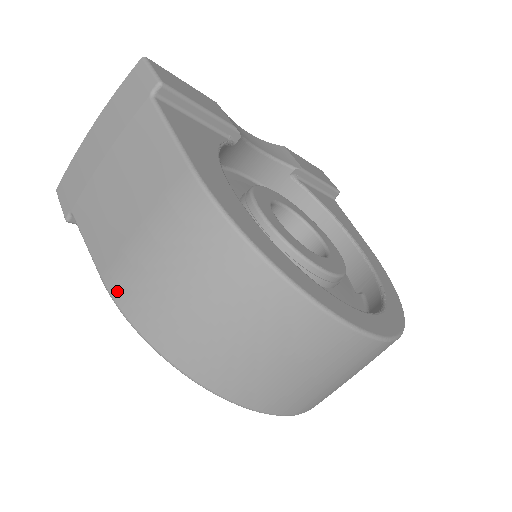
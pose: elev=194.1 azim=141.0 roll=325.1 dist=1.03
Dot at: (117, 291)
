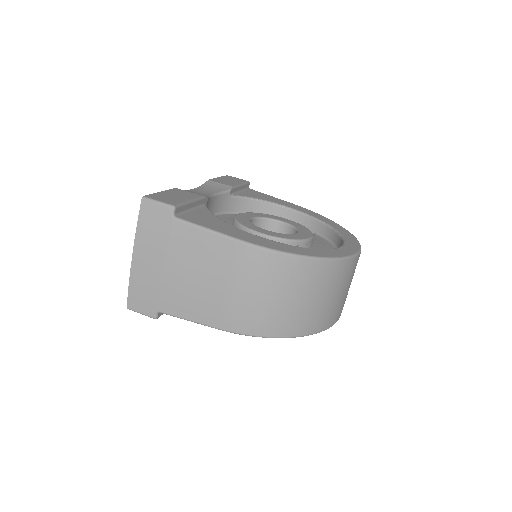
Dot at: (237, 327)
